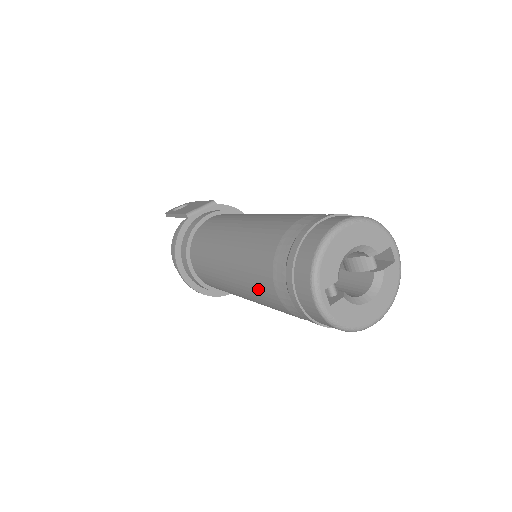
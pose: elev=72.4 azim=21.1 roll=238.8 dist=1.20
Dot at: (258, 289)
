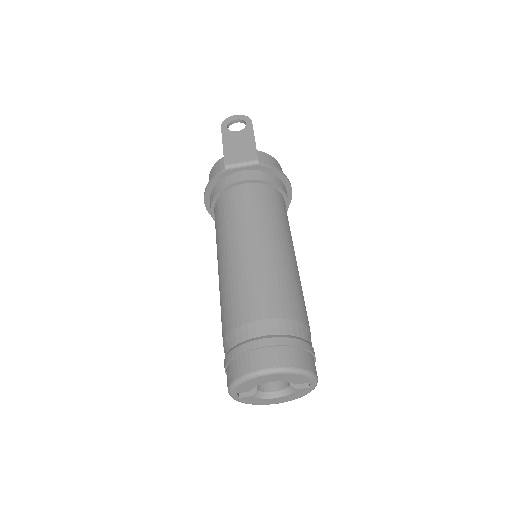
Dot at: occluded
